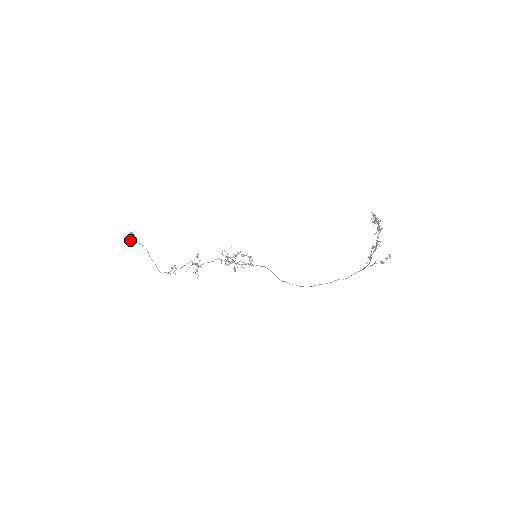
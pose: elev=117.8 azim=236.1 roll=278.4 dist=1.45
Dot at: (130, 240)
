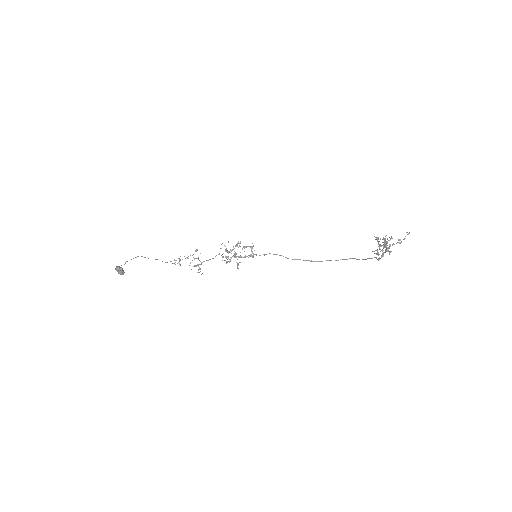
Dot at: occluded
